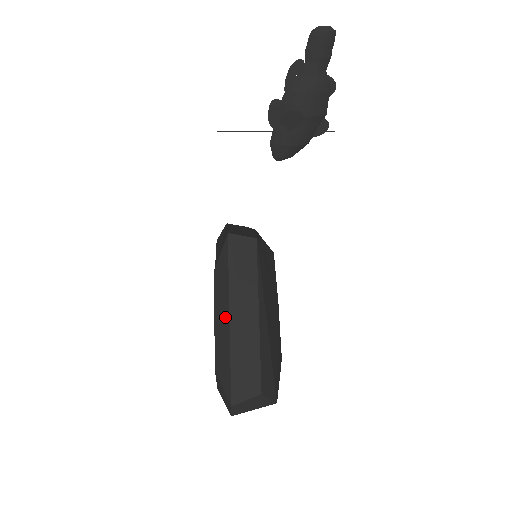
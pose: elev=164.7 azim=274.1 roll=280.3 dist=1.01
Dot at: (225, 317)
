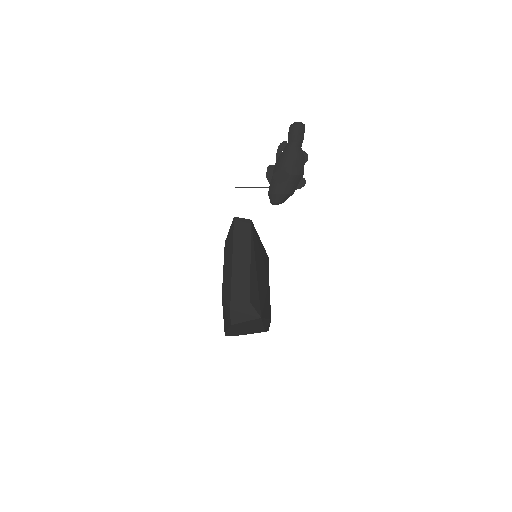
Dot at: (230, 262)
